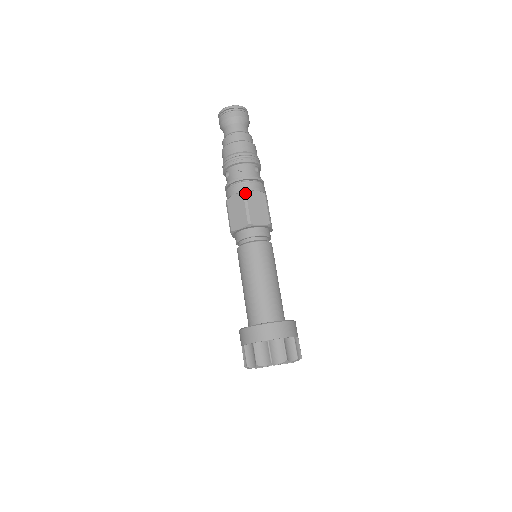
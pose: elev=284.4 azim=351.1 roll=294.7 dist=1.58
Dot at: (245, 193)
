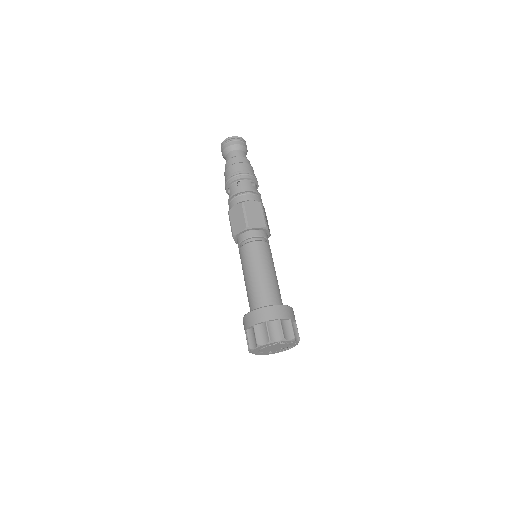
Dot at: (262, 203)
